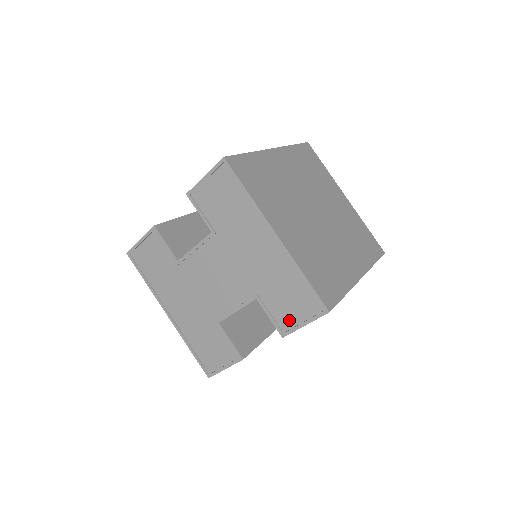
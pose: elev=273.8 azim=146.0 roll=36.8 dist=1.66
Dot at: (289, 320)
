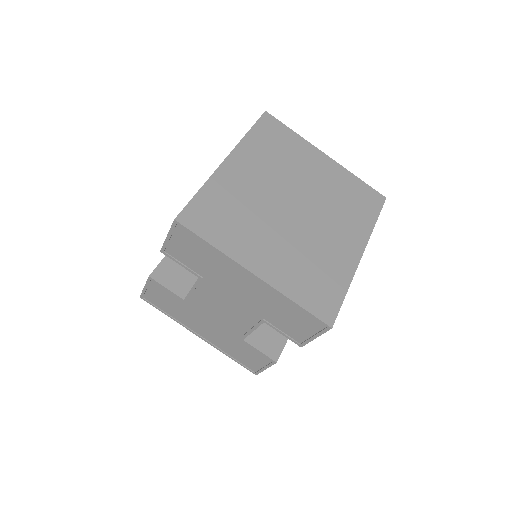
Dot at: (300, 335)
